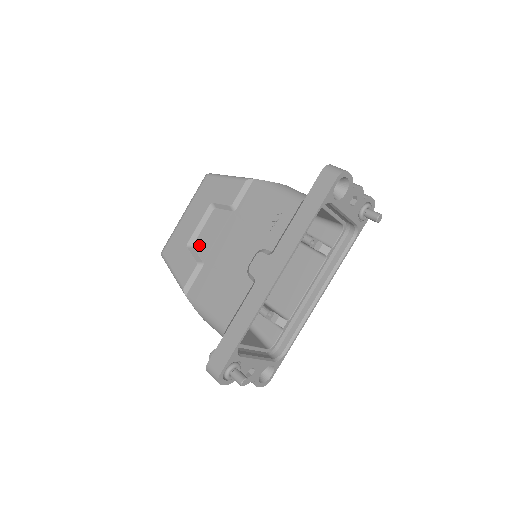
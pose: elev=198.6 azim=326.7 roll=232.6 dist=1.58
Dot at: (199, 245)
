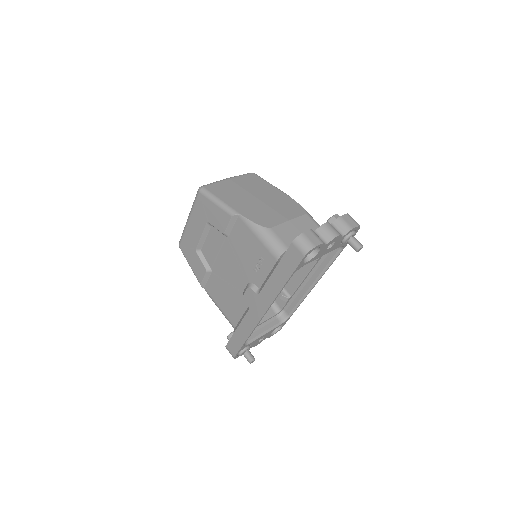
Dot at: (205, 253)
